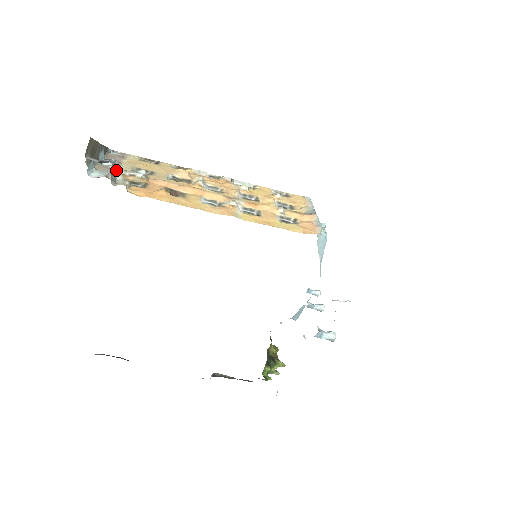
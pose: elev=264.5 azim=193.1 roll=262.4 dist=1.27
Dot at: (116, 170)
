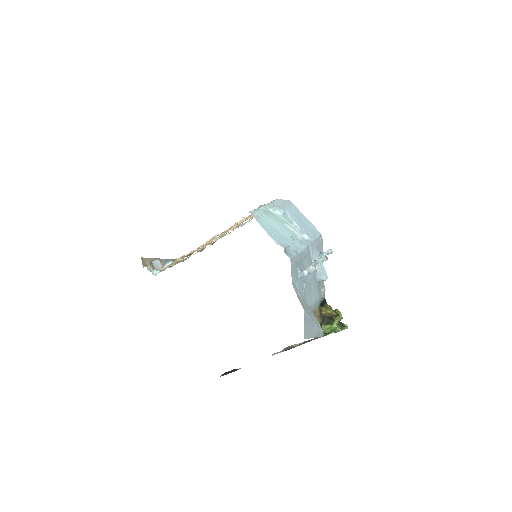
Dot at: occluded
